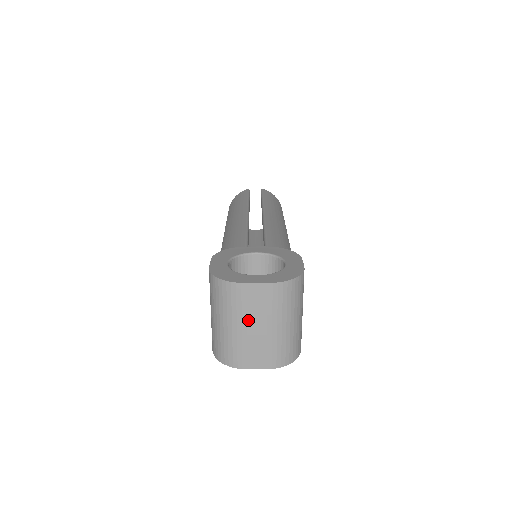
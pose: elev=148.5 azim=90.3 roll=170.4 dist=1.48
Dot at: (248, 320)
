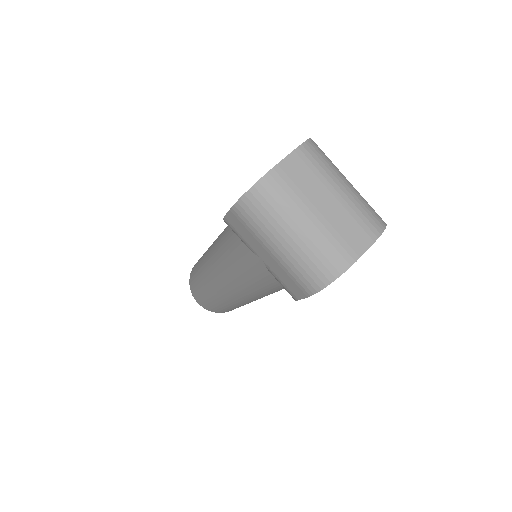
Dot at: (312, 202)
